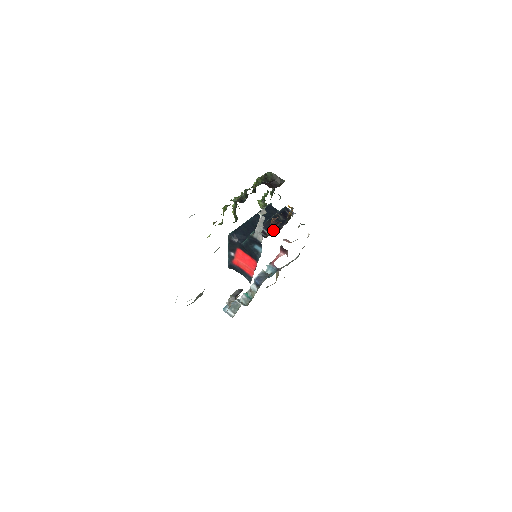
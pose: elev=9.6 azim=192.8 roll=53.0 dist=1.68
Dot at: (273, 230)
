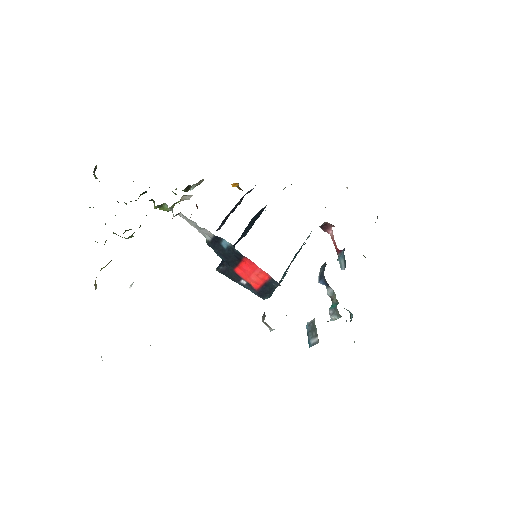
Dot at: occluded
